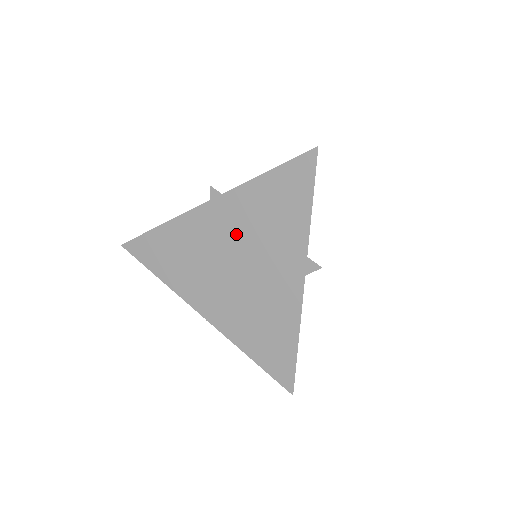
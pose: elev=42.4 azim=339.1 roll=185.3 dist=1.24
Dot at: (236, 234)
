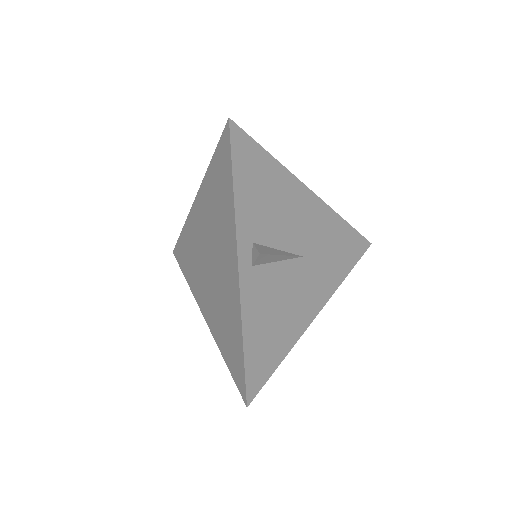
Dot at: (207, 227)
